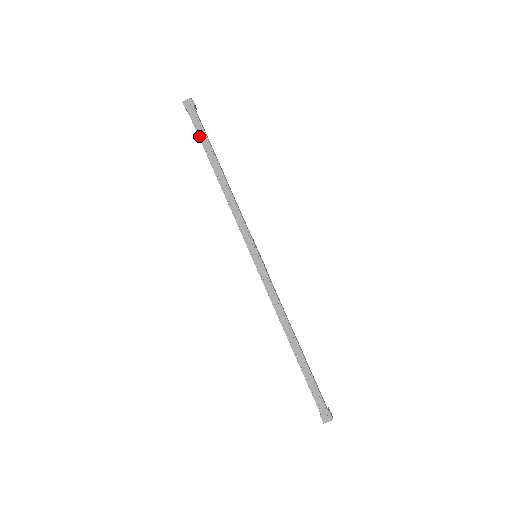
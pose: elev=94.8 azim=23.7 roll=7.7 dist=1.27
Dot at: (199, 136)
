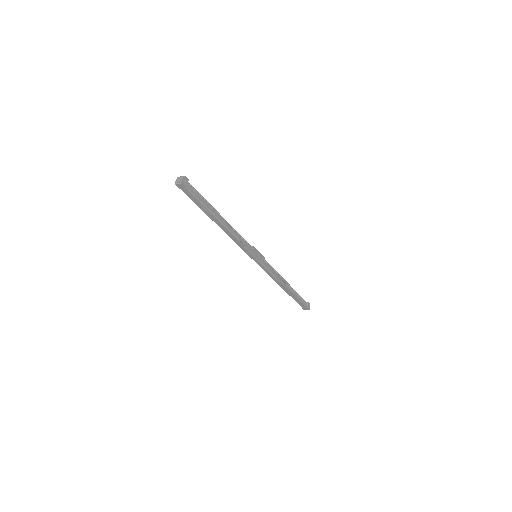
Dot at: (197, 205)
